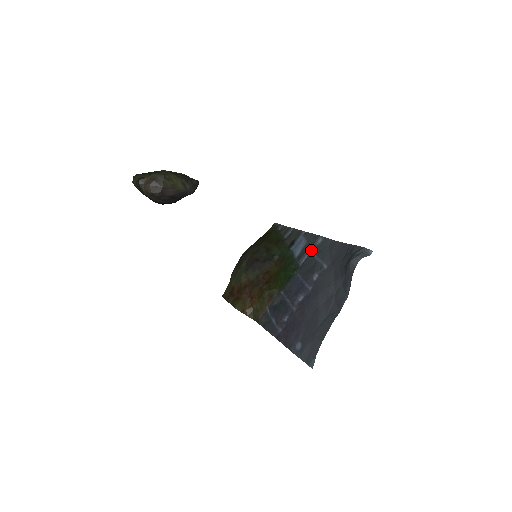
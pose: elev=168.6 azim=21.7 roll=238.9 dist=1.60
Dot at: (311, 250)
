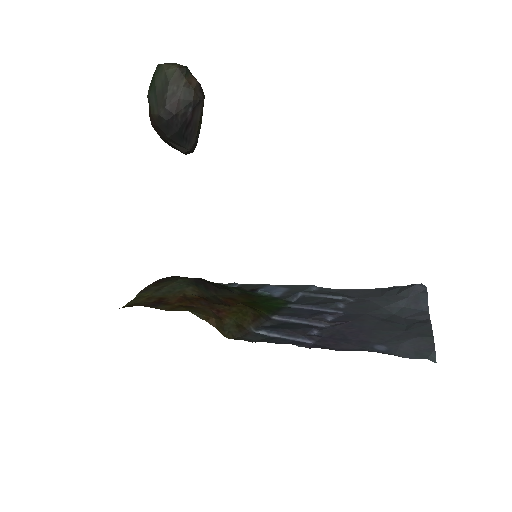
Dot at: (306, 292)
